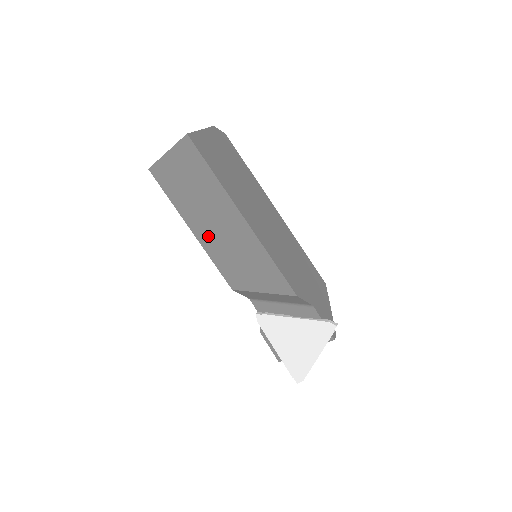
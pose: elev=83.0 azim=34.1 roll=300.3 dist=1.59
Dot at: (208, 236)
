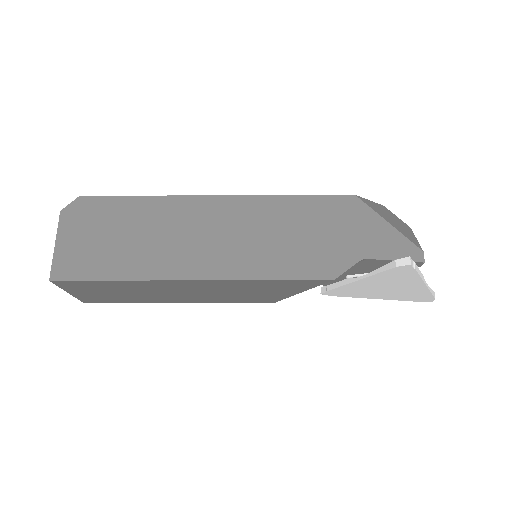
Dot at: (195, 299)
